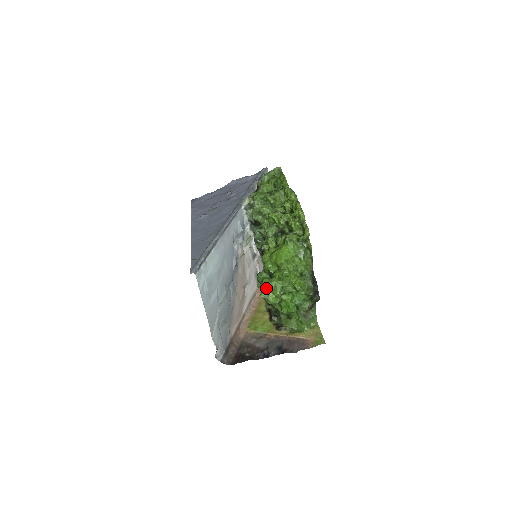
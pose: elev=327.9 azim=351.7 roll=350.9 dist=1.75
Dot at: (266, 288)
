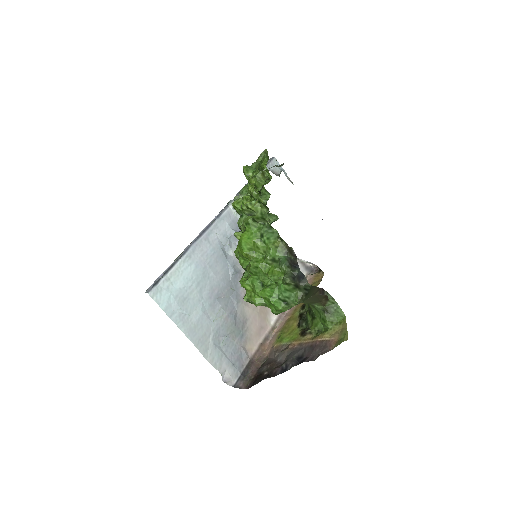
Dot at: (245, 289)
